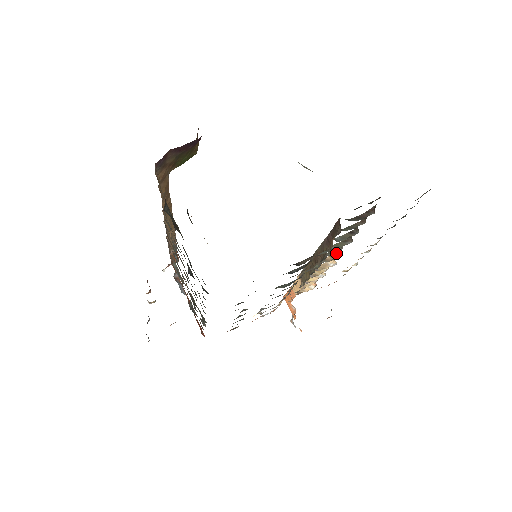
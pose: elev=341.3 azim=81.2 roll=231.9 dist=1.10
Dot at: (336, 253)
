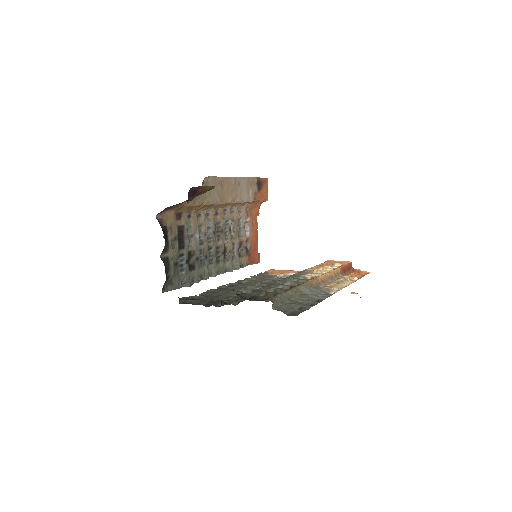
Dot at: occluded
